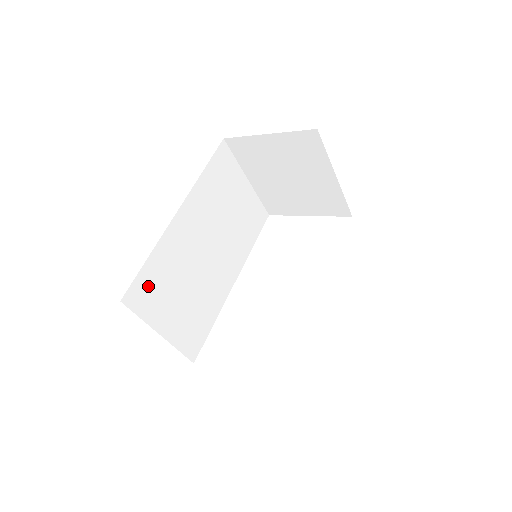
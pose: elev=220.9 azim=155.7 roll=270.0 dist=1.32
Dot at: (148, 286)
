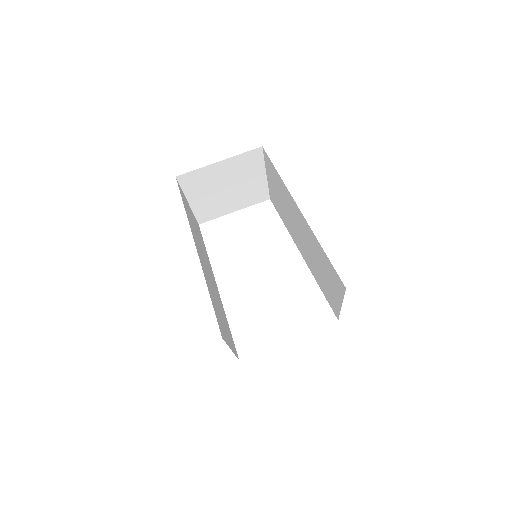
Dot at: (218, 318)
